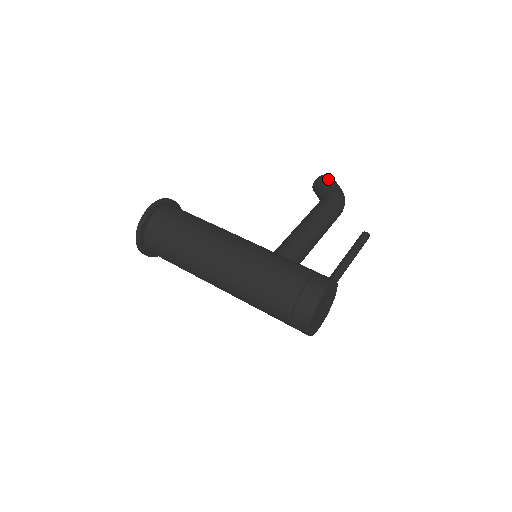
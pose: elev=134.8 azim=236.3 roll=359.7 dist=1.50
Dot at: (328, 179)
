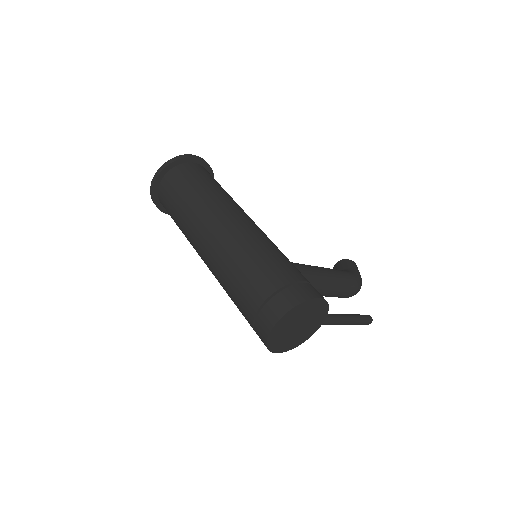
Dot at: (354, 264)
